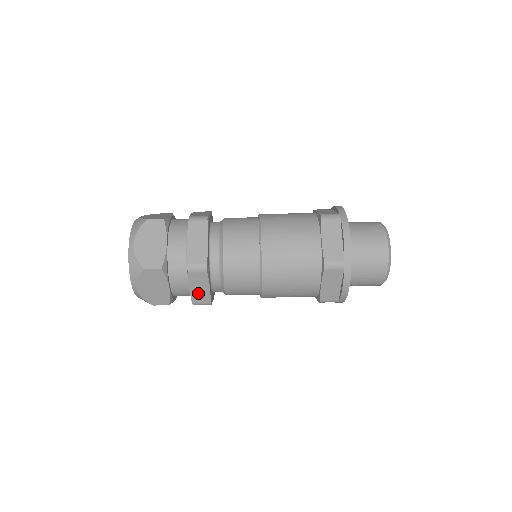
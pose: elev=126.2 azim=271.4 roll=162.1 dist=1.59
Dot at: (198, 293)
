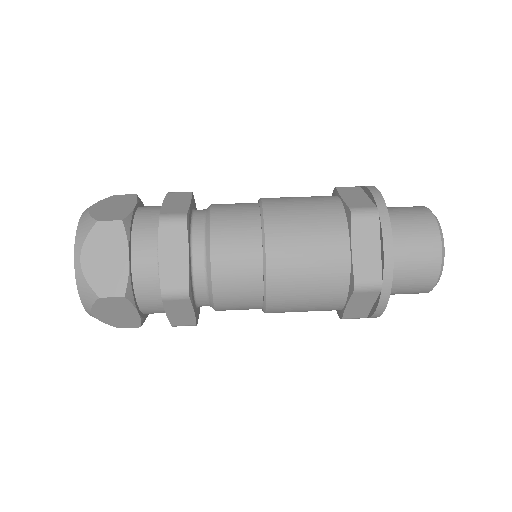
Dot at: (171, 267)
